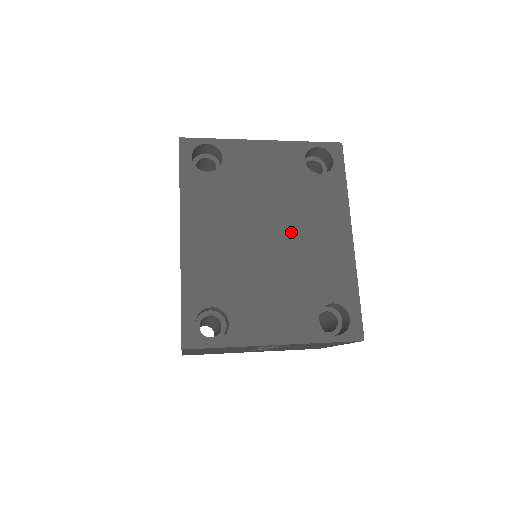
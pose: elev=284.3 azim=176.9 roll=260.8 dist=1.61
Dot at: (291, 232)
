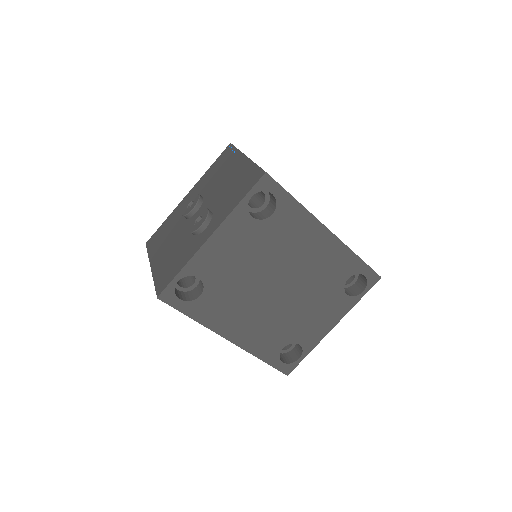
Dot at: (289, 271)
